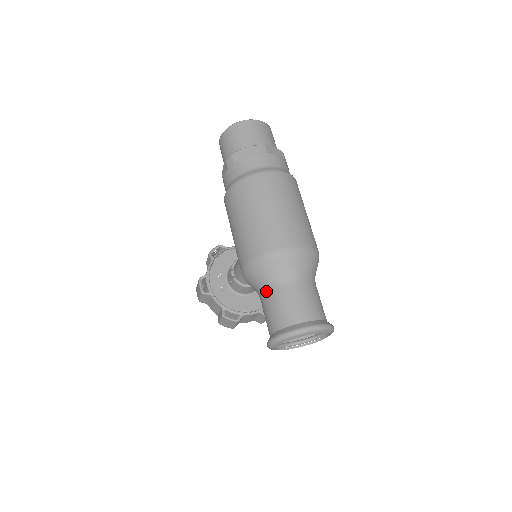
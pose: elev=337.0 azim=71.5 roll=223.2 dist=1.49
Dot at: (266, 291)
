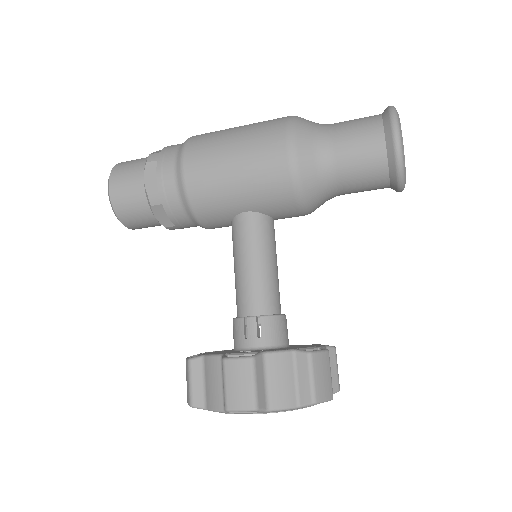
Dot at: (329, 133)
